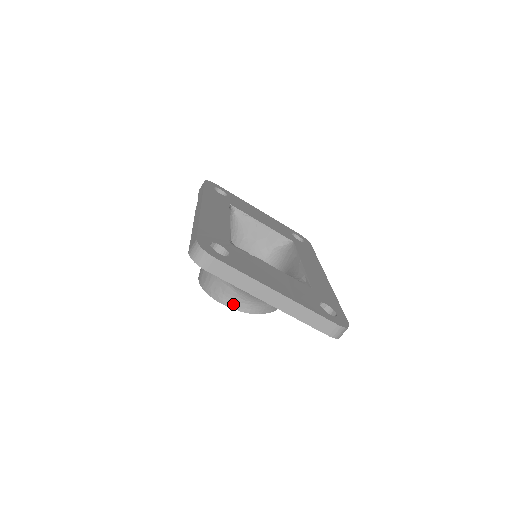
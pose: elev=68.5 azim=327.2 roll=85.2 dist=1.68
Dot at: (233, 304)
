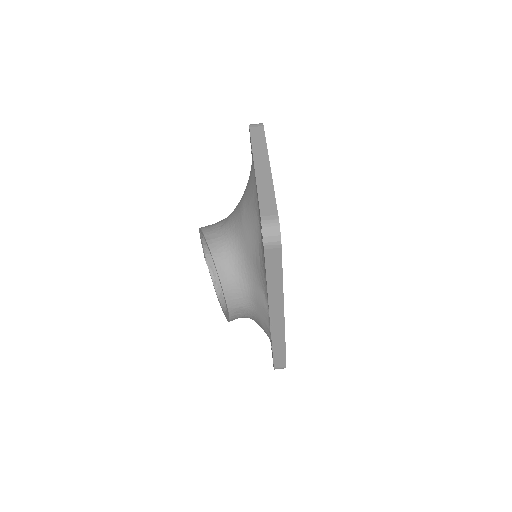
Dot at: (208, 232)
